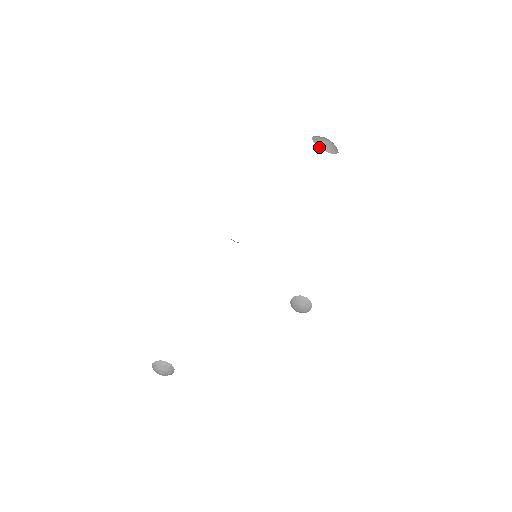
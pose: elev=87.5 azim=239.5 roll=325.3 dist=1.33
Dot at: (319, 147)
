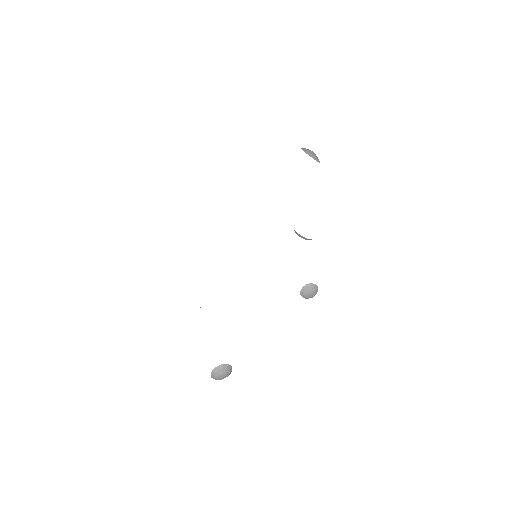
Dot at: occluded
